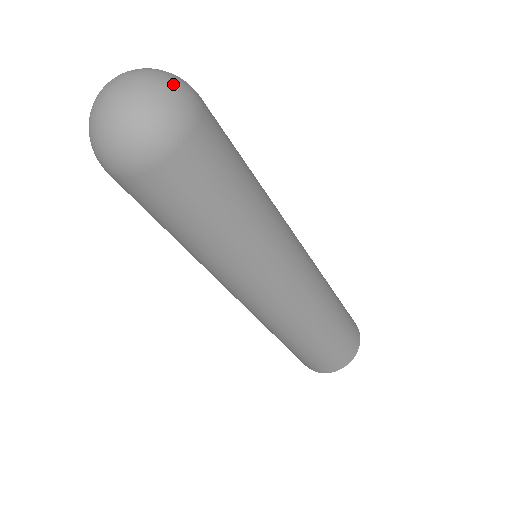
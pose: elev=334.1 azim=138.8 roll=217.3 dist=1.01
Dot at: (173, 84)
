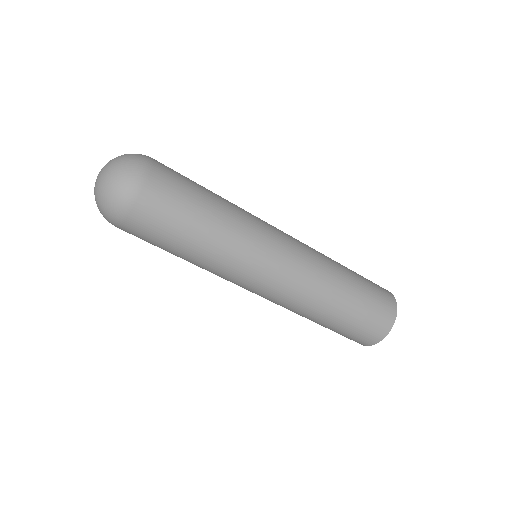
Dot at: (123, 170)
